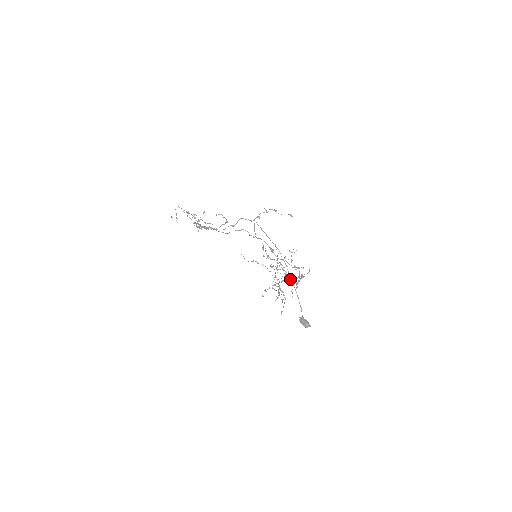
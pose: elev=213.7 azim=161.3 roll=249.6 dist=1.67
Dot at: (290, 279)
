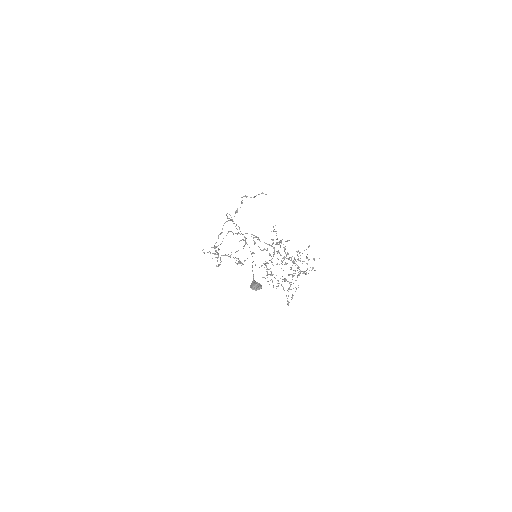
Dot at: occluded
